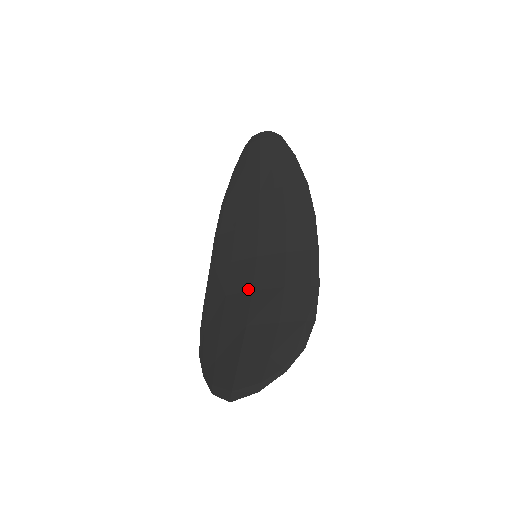
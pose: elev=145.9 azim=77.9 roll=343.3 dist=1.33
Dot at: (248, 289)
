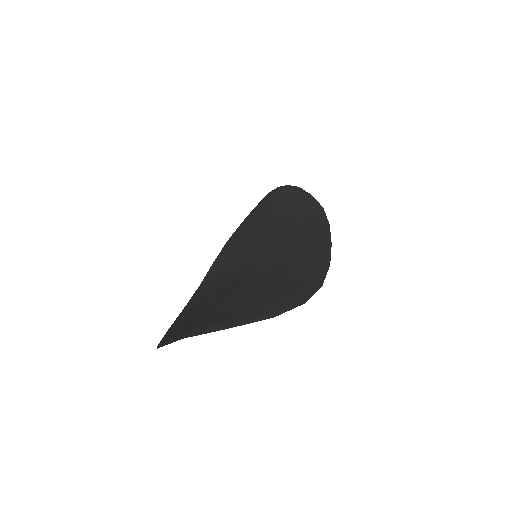
Dot at: (240, 277)
